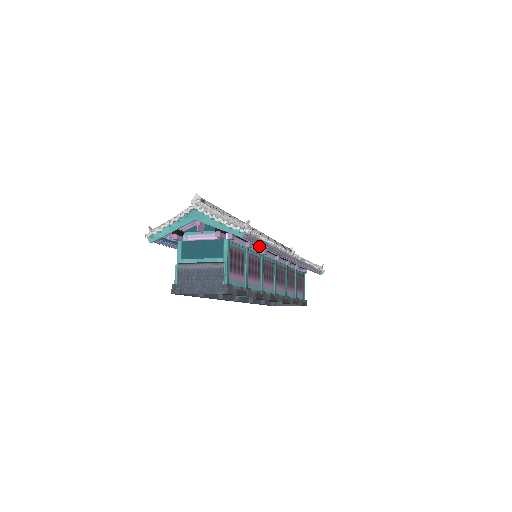
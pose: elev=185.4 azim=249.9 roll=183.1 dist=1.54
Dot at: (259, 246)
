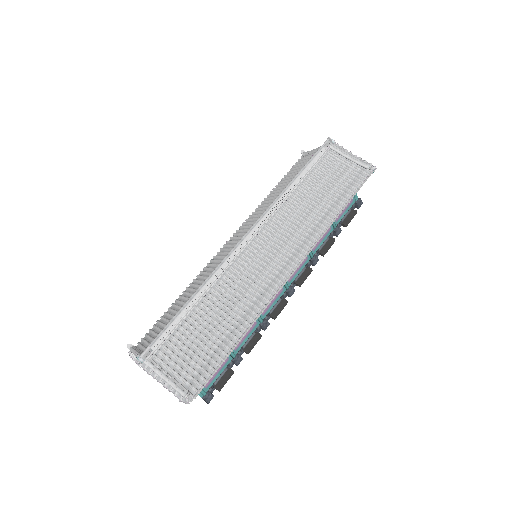
Dot at: occluded
